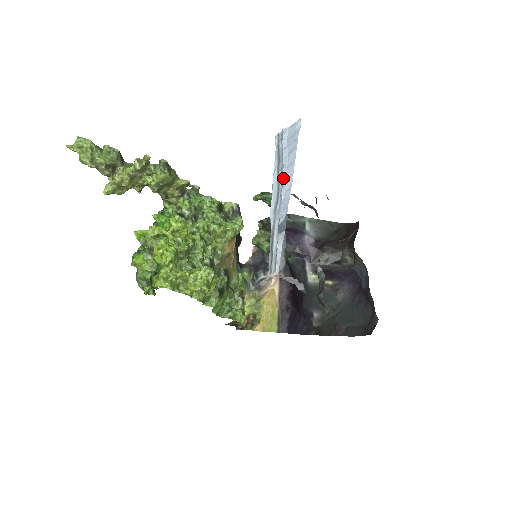
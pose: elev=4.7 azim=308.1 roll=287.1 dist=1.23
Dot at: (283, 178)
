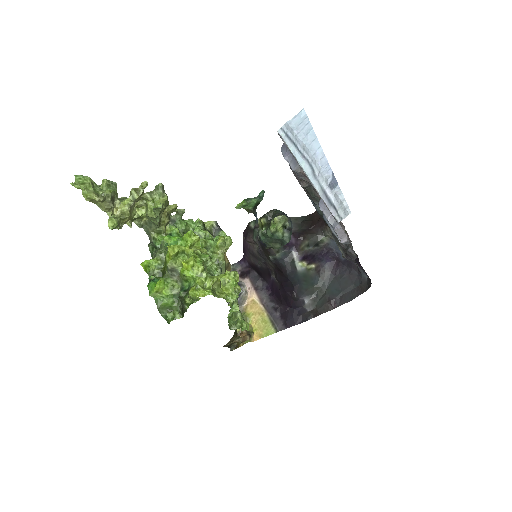
Dot at: (311, 152)
